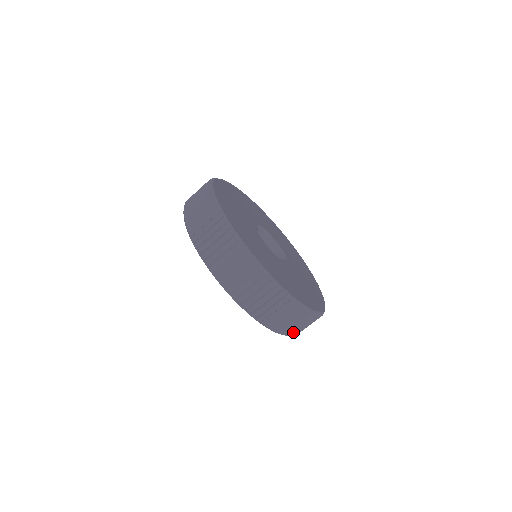
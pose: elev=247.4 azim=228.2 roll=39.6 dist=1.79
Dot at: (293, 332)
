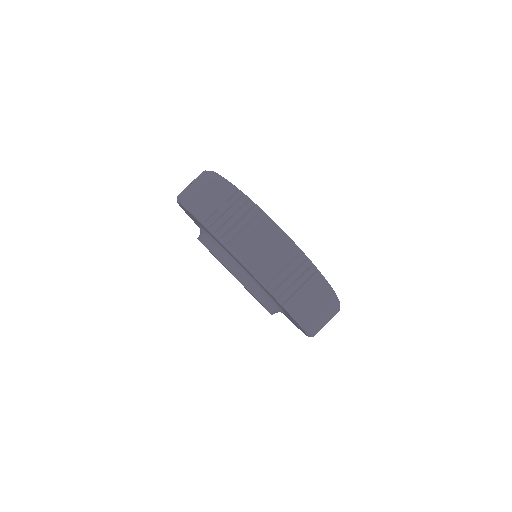
Dot at: (318, 331)
